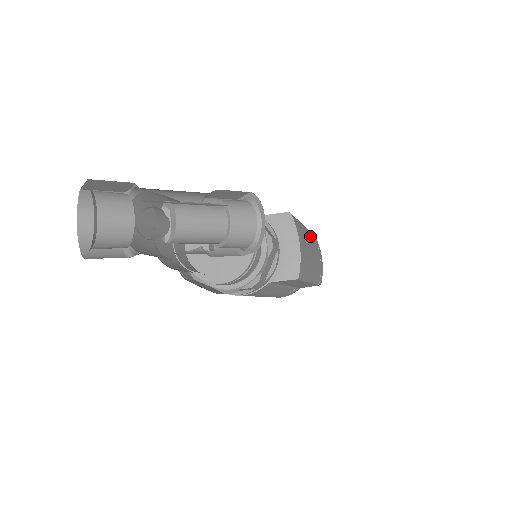
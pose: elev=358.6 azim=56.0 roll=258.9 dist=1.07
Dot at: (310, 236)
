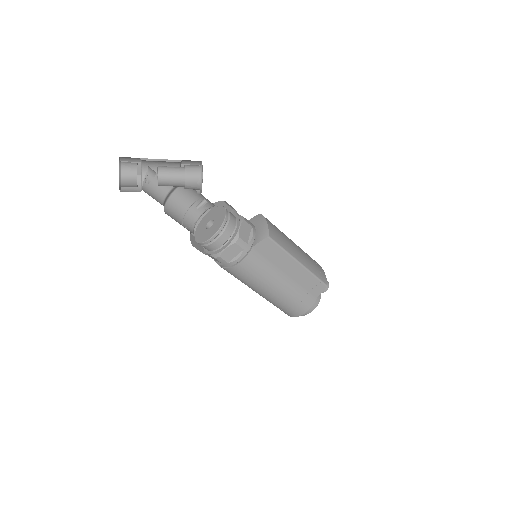
Dot at: (298, 246)
